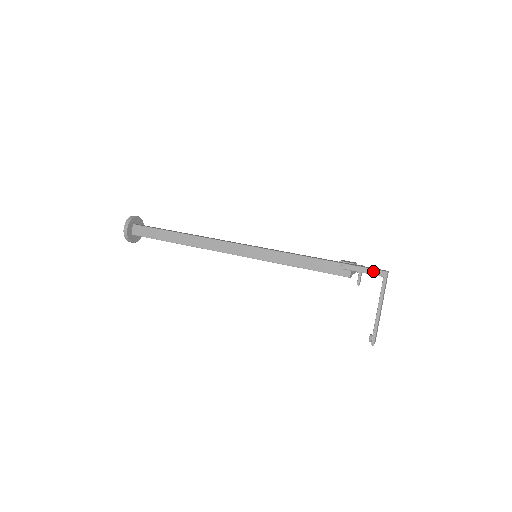
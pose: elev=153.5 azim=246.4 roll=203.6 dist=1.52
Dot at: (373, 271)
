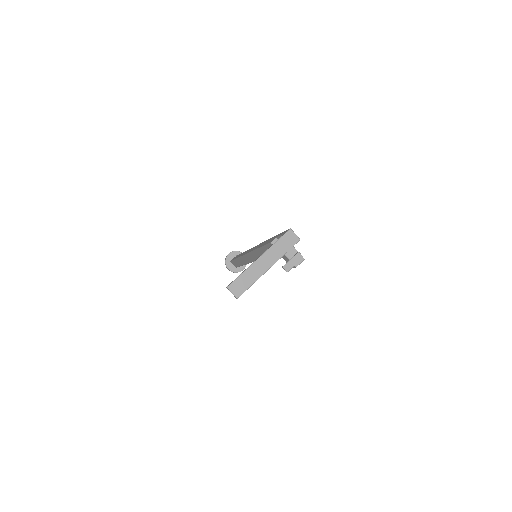
Dot at: occluded
